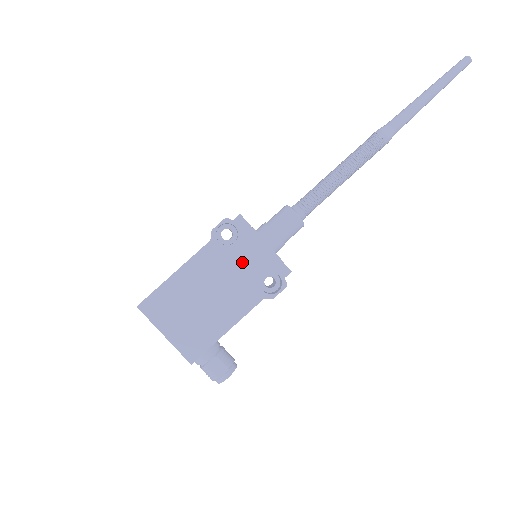
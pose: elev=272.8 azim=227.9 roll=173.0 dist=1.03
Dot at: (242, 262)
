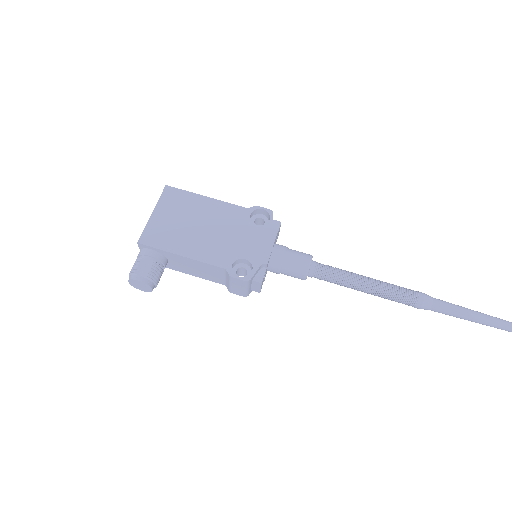
Dot at: (246, 238)
